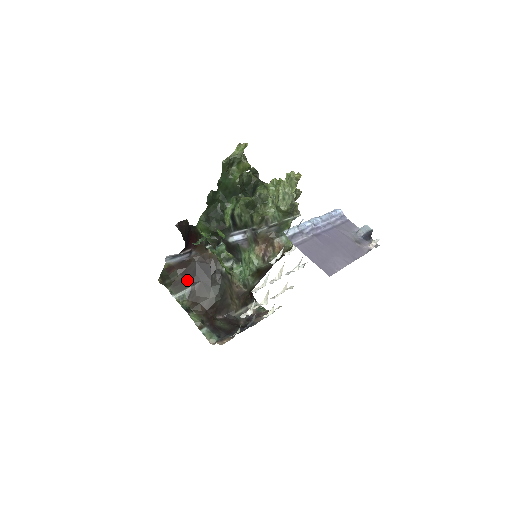
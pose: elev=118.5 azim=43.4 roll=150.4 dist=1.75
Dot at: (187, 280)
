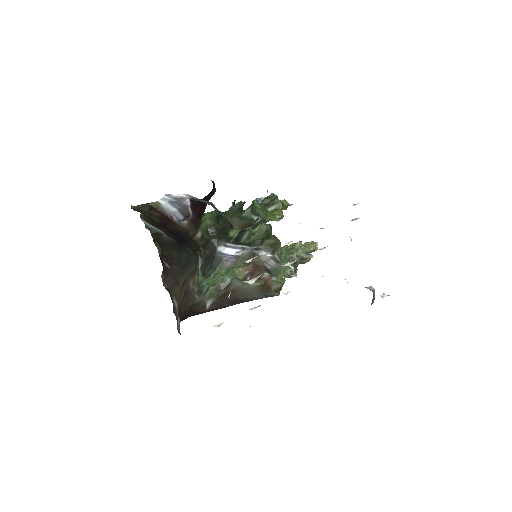
Dot at: (163, 227)
